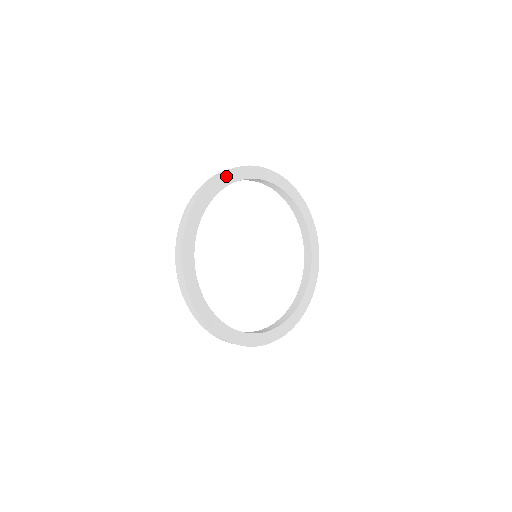
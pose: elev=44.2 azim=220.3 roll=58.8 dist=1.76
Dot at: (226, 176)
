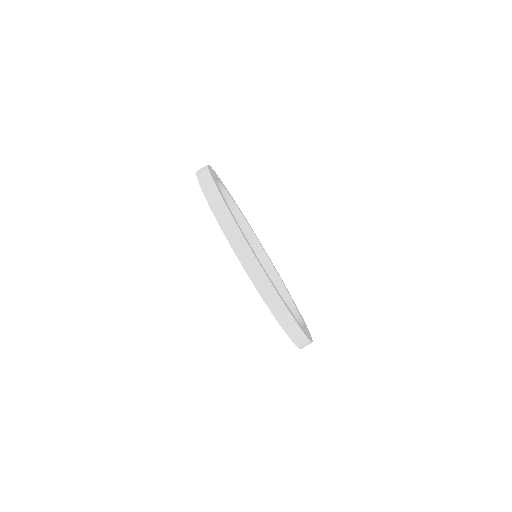
Dot at: occluded
